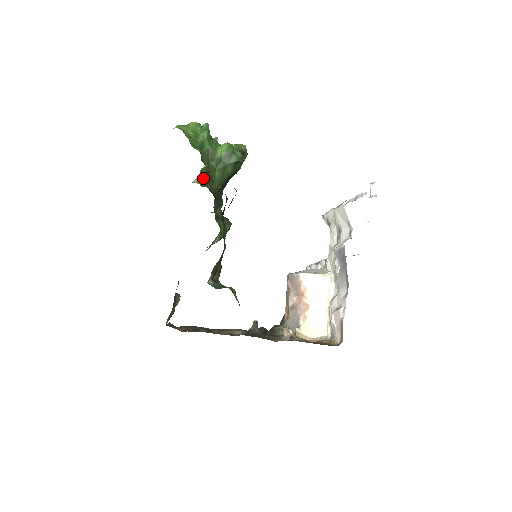
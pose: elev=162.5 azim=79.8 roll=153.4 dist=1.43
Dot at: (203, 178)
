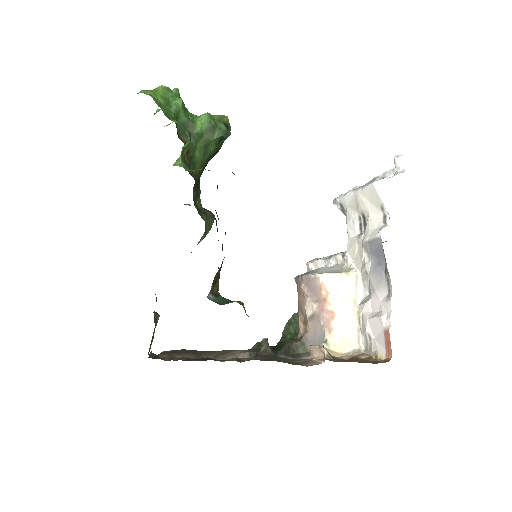
Dot at: occluded
